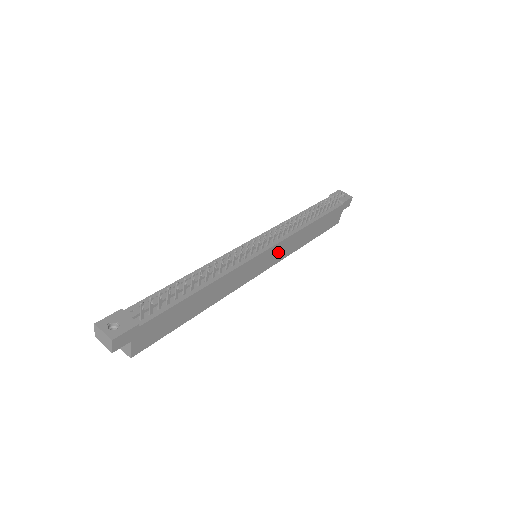
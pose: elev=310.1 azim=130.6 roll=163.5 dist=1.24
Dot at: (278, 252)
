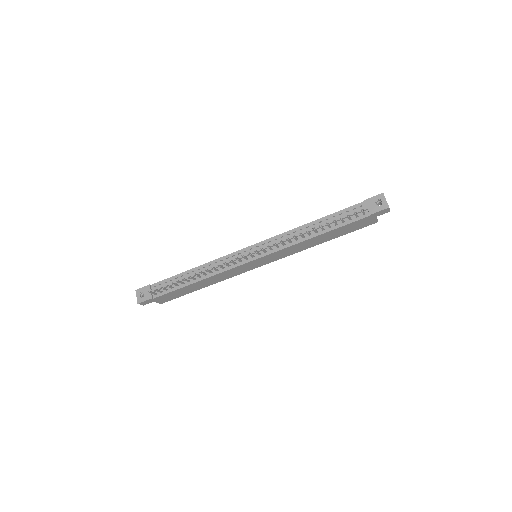
Dot at: (276, 255)
